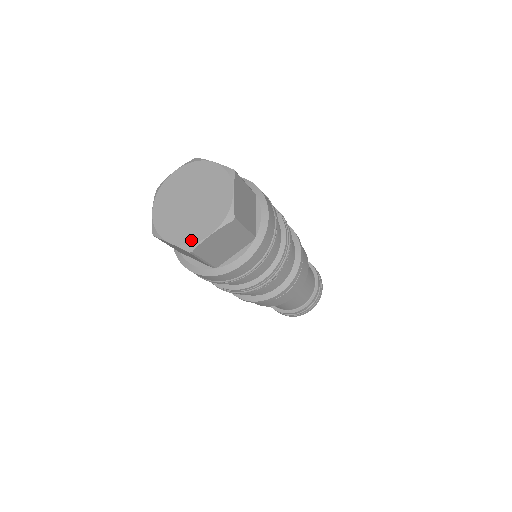
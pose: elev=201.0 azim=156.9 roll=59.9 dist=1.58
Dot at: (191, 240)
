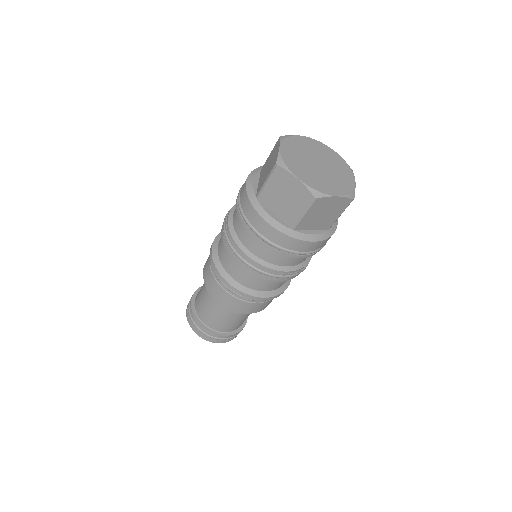
Dot at: (349, 189)
